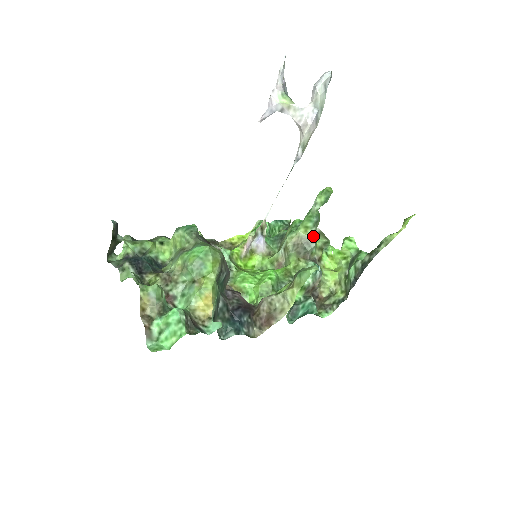
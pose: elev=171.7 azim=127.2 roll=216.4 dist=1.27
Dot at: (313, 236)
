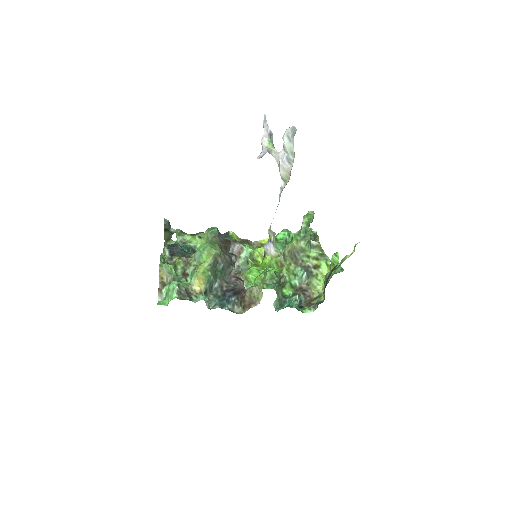
Dot at: (302, 247)
